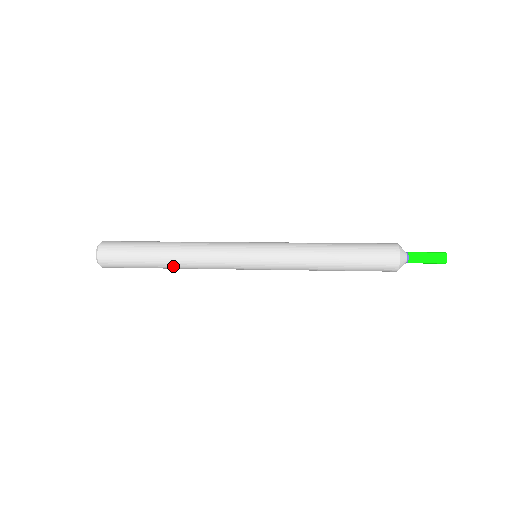
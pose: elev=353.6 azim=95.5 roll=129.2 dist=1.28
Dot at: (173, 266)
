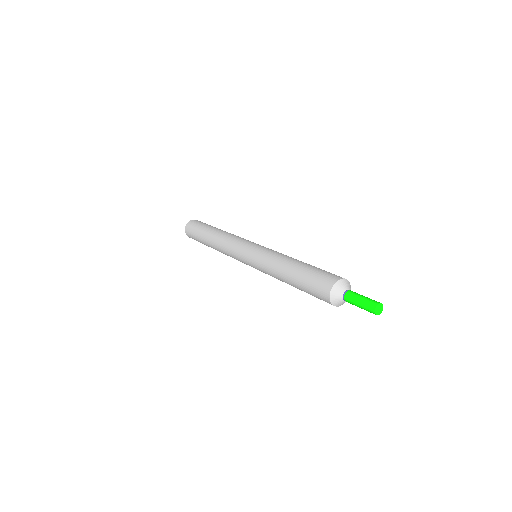
Dot at: (212, 245)
